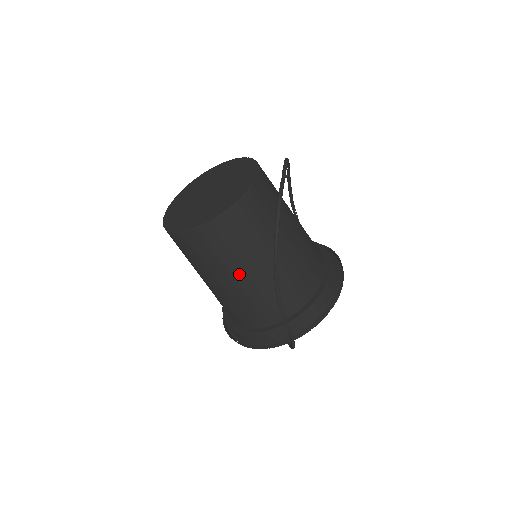
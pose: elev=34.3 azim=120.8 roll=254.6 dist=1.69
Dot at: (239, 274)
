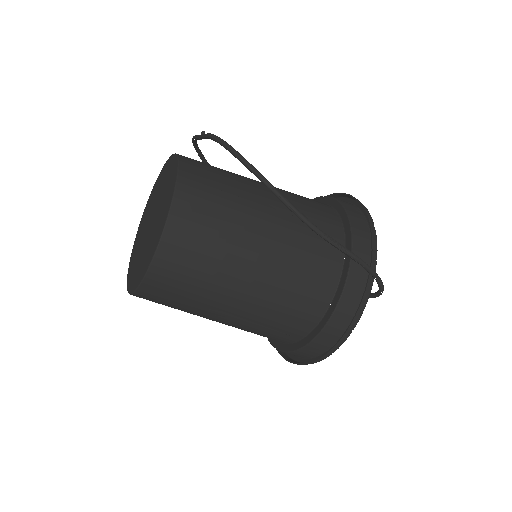
Dot at: (252, 253)
